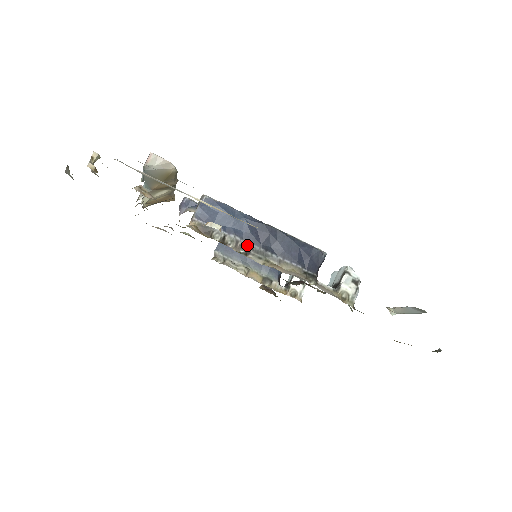
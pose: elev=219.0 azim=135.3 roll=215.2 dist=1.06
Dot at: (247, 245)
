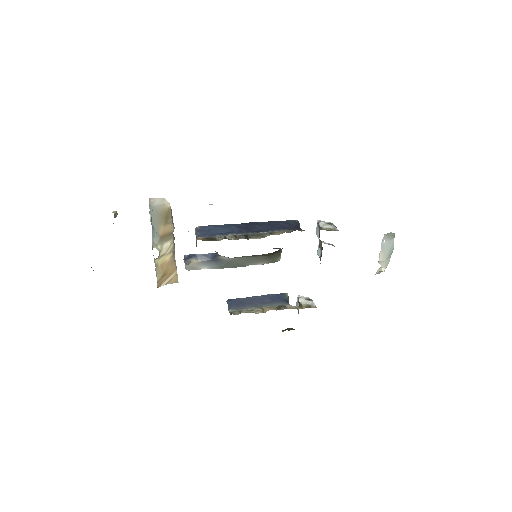
Dot at: (243, 235)
